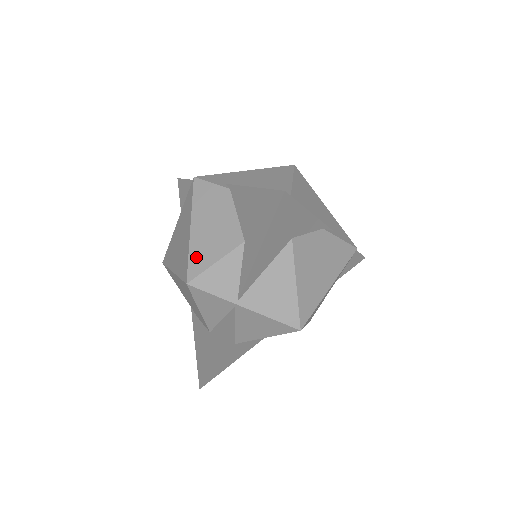
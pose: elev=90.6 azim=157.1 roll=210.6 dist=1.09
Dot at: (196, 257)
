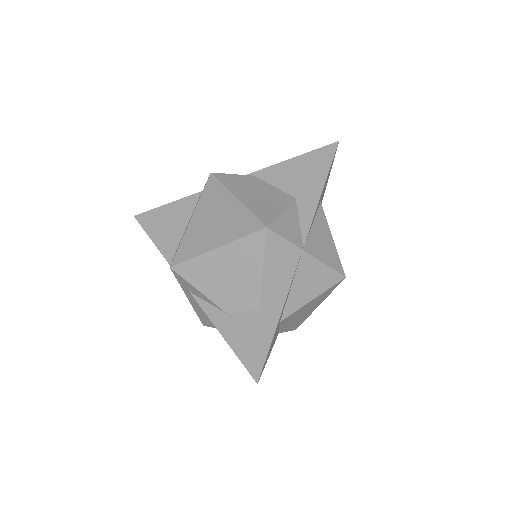
Dot at: (260, 212)
